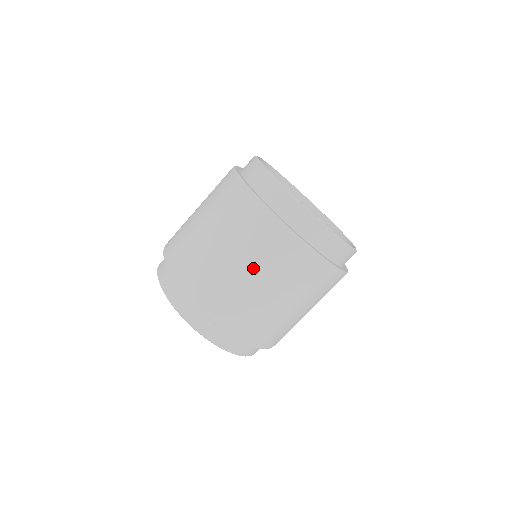
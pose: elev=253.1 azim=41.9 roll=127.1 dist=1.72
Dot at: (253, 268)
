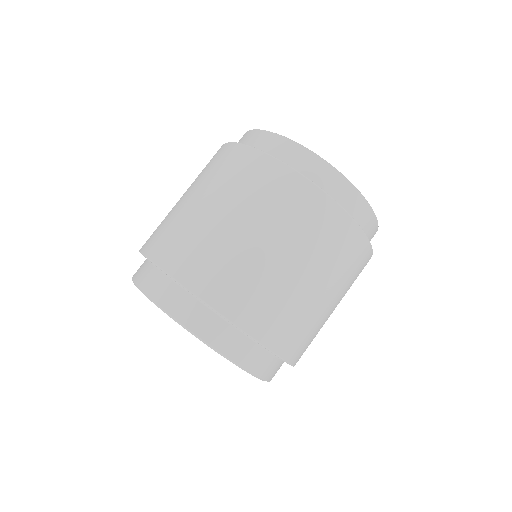
Dot at: (208, 195)
